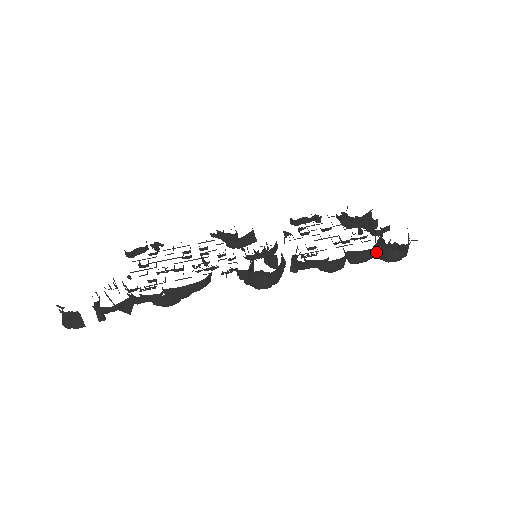
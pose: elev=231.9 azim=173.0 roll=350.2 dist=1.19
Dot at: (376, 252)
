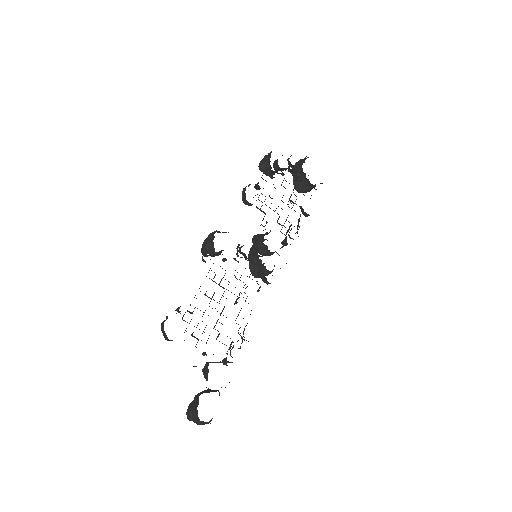
Dot at: occluded
